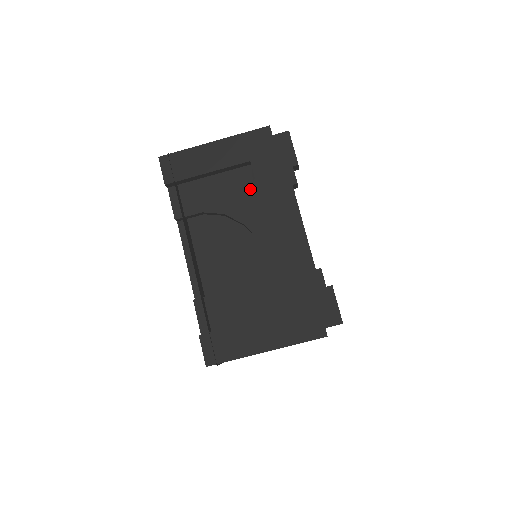
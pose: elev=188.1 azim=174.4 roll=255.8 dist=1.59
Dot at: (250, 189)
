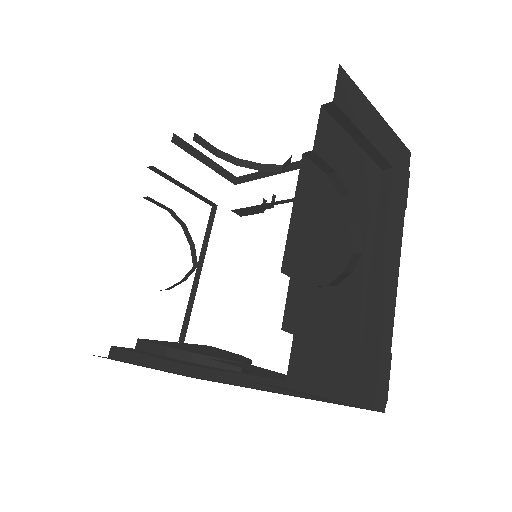
Dot at: (374, 193)
